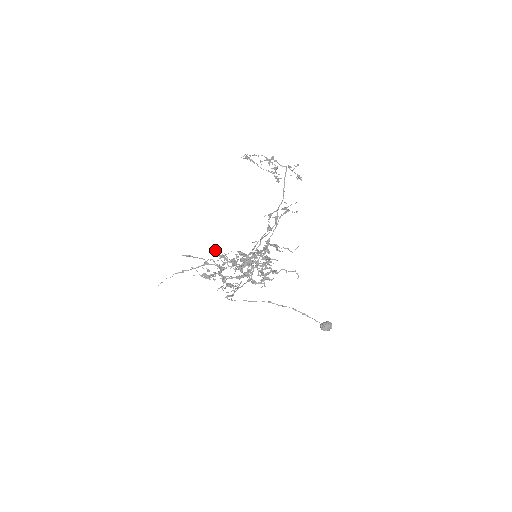
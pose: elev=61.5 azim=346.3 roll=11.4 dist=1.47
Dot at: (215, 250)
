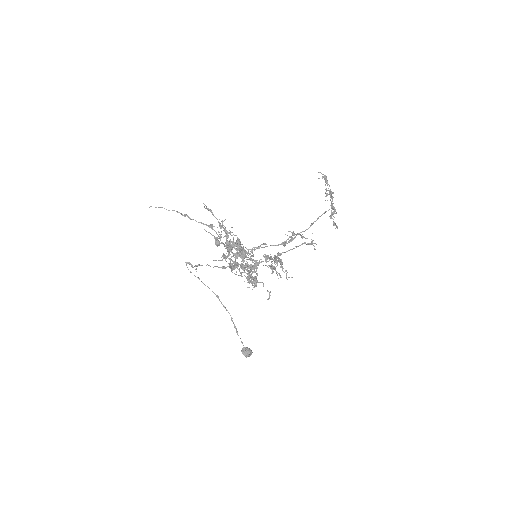
Dot at: occluded
